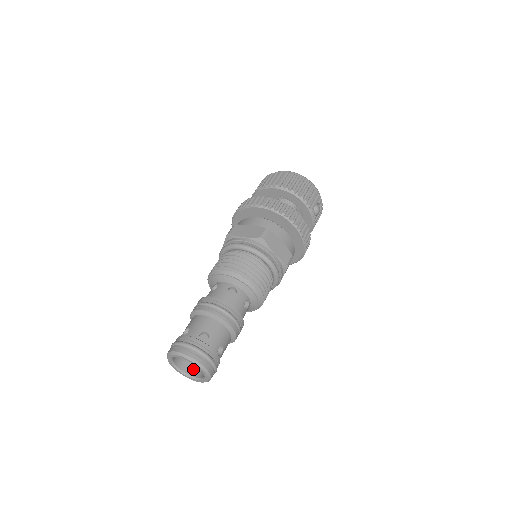
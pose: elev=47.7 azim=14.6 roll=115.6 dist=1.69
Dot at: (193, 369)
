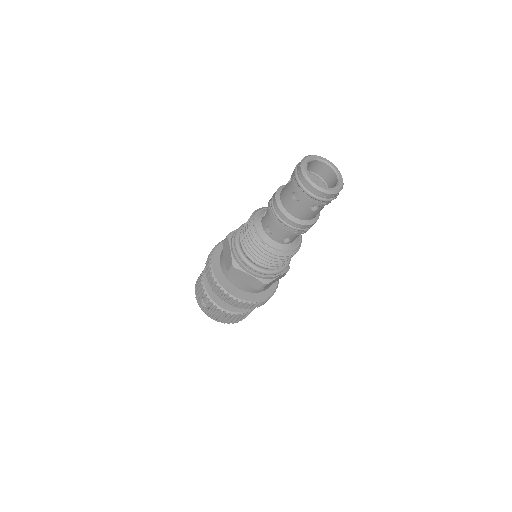
Dot at: occluded
